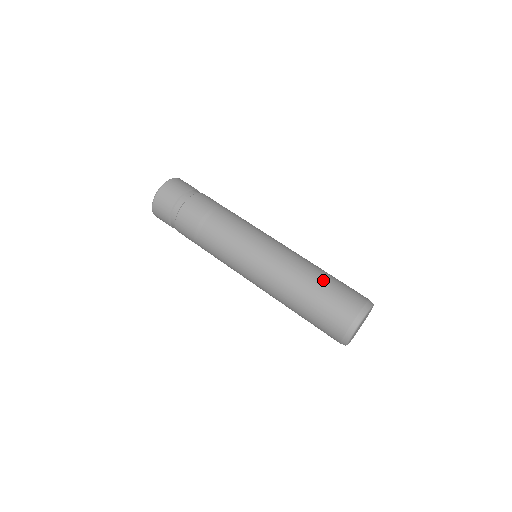
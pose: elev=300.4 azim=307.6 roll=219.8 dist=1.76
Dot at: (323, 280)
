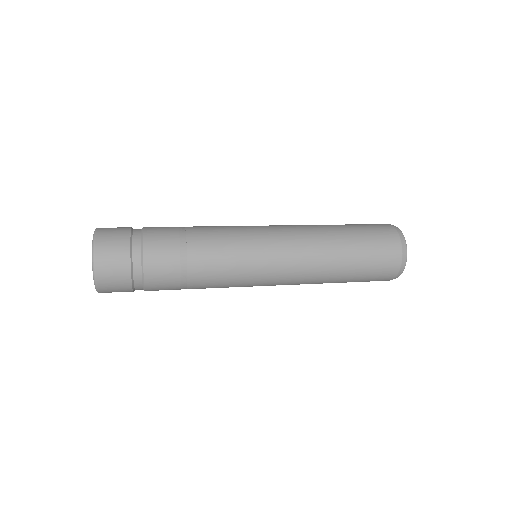
Dot at: occluded
